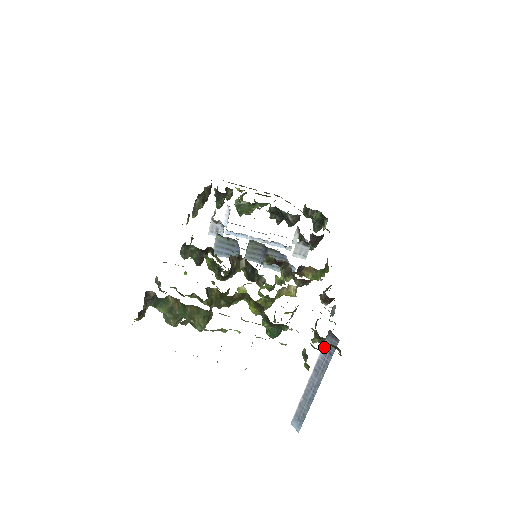
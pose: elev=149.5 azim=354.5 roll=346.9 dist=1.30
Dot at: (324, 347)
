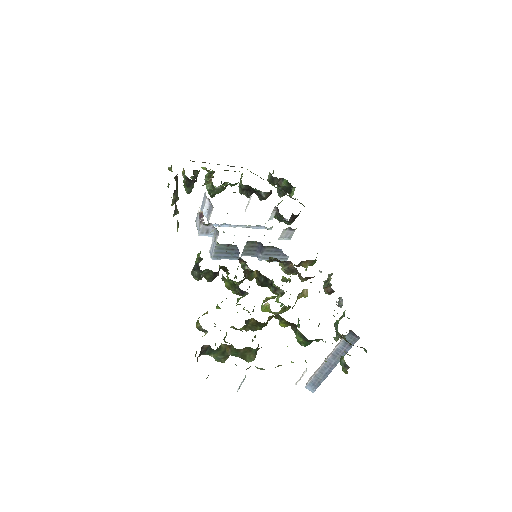
Dot at: (344, 341)
